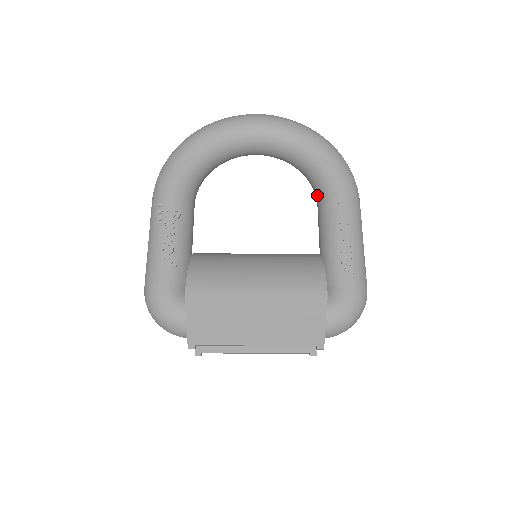
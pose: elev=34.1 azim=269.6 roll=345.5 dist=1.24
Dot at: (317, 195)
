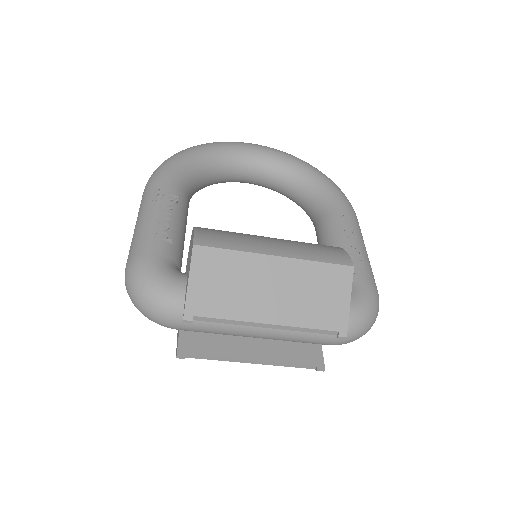
Dot at: (316, 214)
